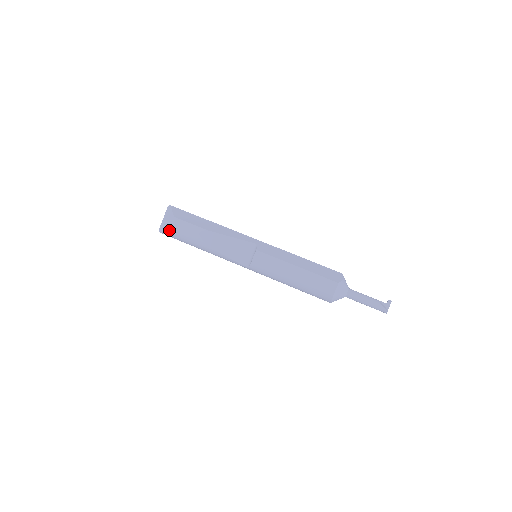
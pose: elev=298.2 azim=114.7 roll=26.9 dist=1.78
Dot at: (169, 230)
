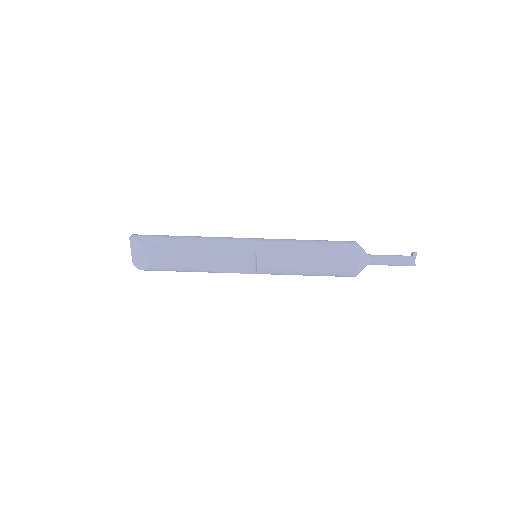
Dot at: (148, 269)
